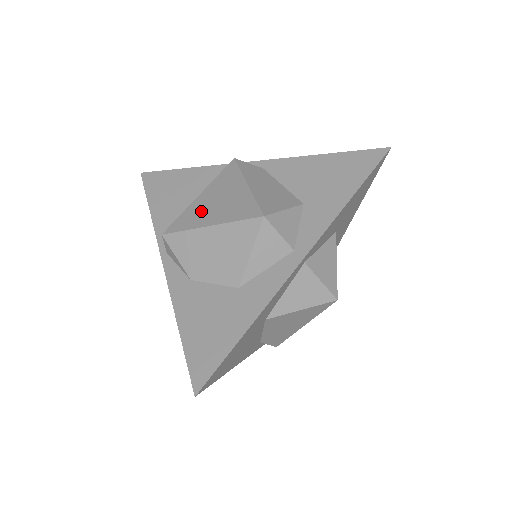
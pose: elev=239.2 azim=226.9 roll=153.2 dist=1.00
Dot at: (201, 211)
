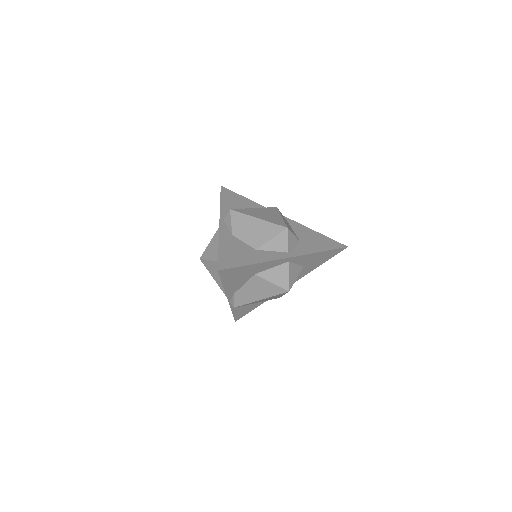
Dot at: (255, 213)
